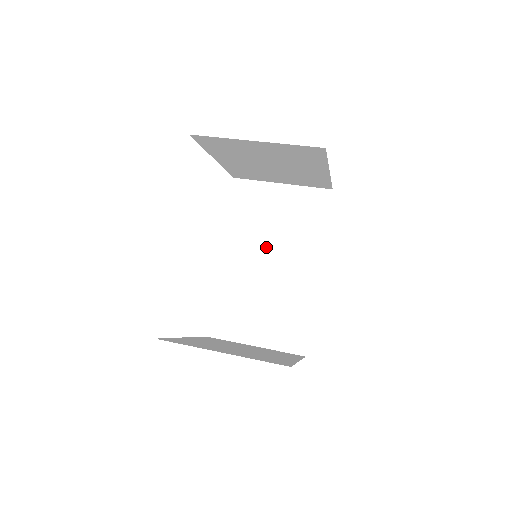
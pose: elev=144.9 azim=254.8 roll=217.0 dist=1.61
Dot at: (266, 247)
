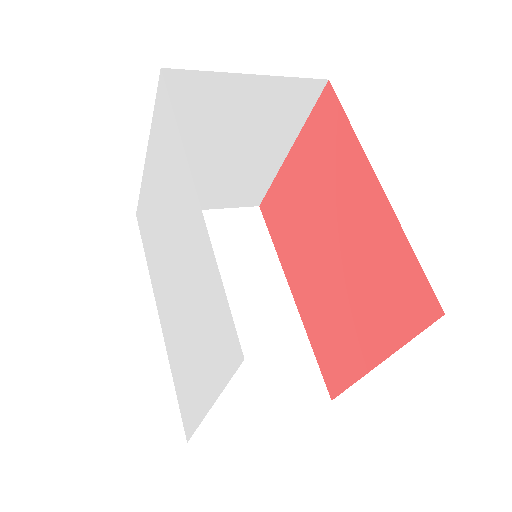
Dot at: occluded
